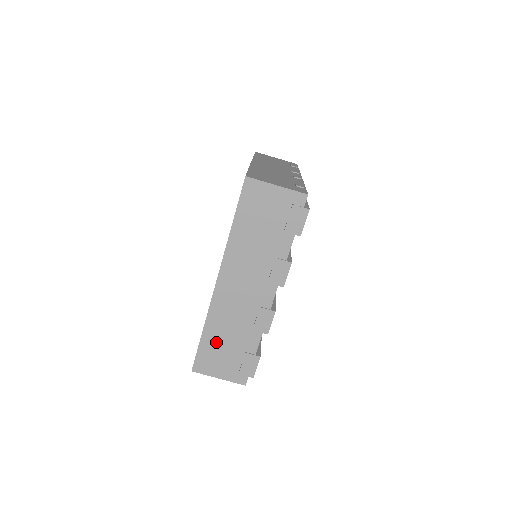
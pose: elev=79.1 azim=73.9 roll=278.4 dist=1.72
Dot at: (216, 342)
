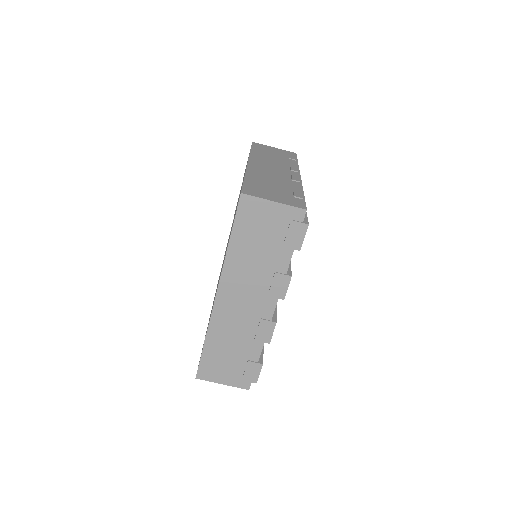
Dot at: (218, 352)
